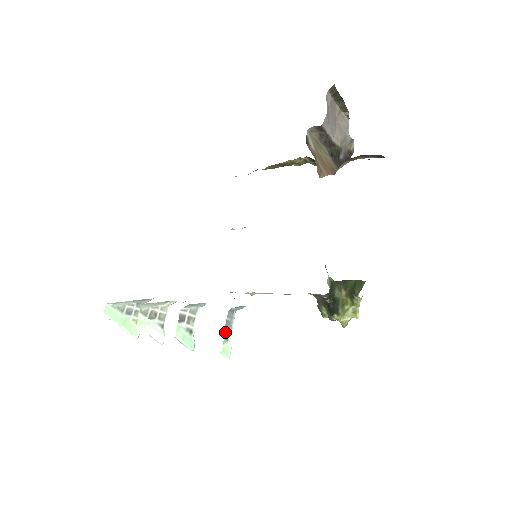
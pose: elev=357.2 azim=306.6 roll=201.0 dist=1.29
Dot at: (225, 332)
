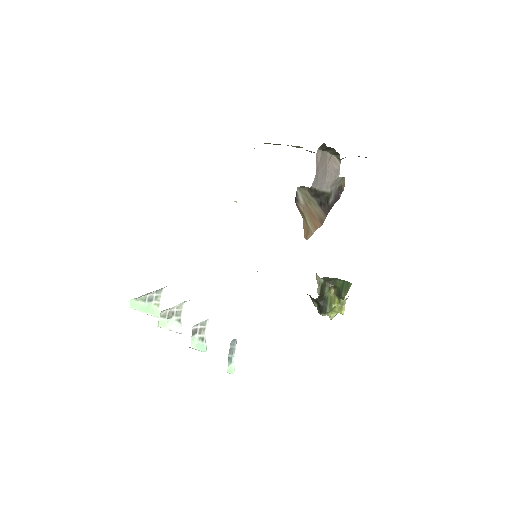
Dot at: (229, 356)
